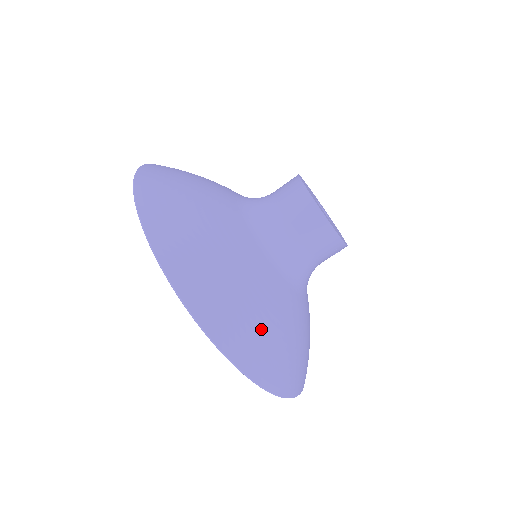
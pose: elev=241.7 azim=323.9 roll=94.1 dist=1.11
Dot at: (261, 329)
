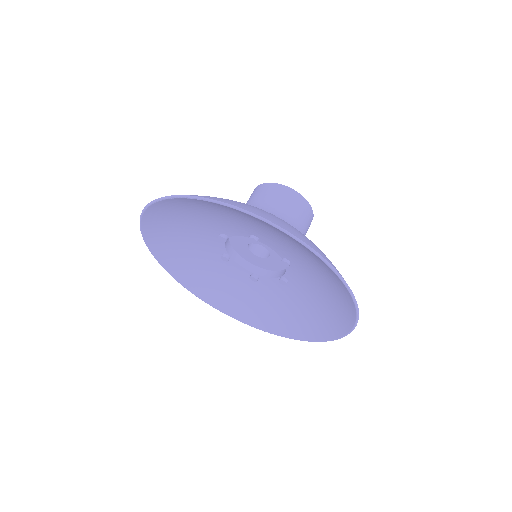
Dot at: occluded
